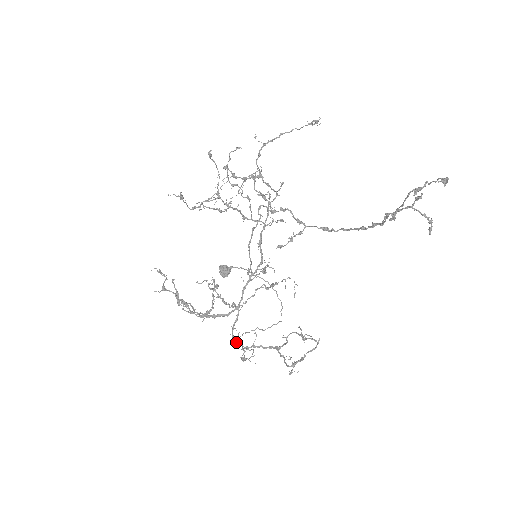
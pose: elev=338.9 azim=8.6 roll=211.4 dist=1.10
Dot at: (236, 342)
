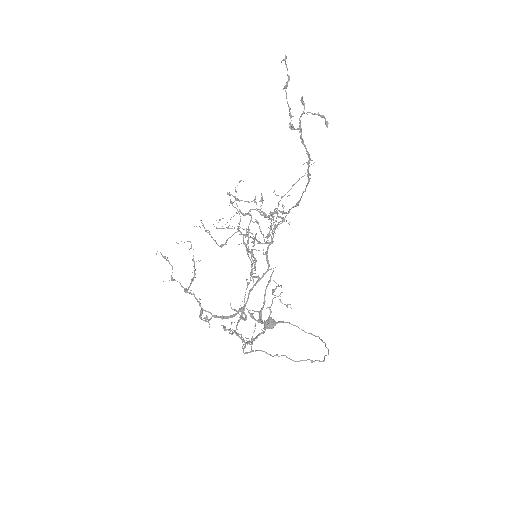
Dot at: (248, 352)
